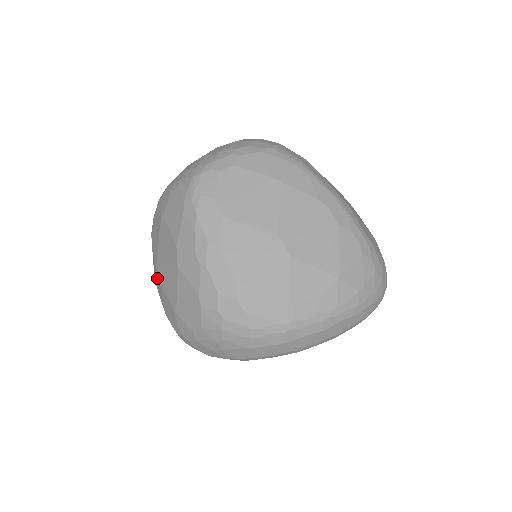
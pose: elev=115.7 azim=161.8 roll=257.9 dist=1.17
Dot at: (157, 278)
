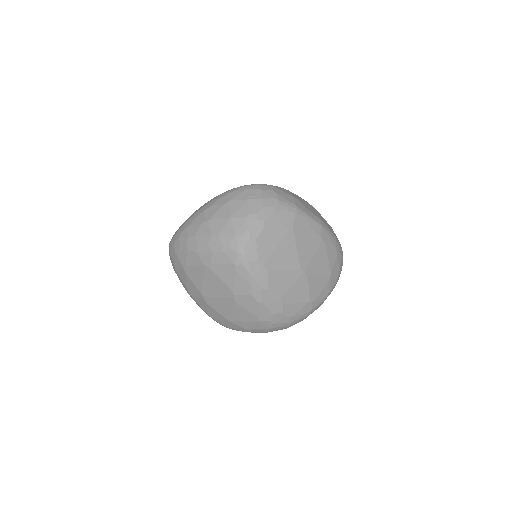
Dot at: (201, 299)
